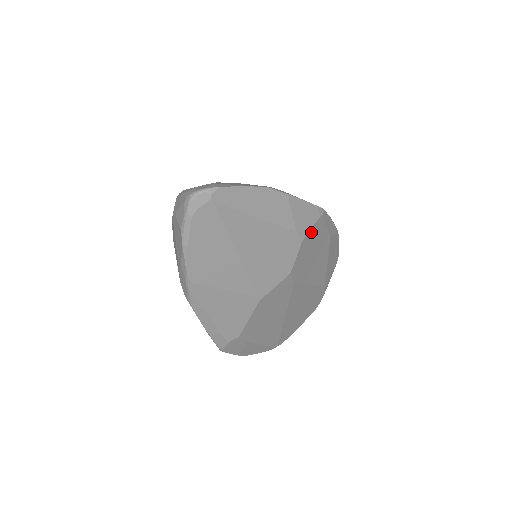
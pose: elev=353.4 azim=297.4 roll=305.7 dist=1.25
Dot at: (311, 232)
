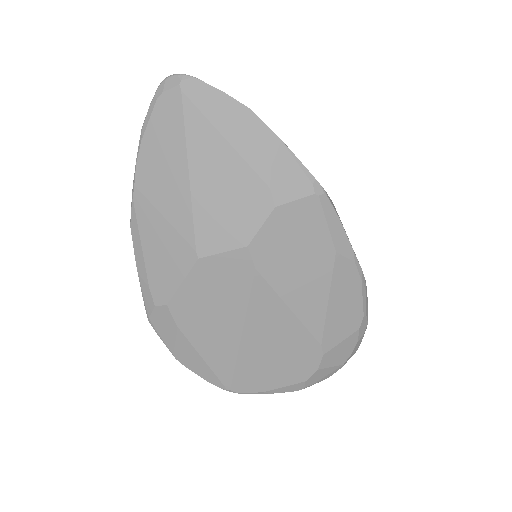
Dot at: (295, 207)
